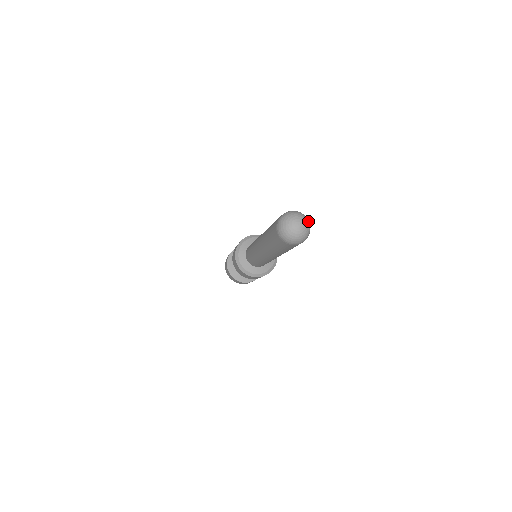
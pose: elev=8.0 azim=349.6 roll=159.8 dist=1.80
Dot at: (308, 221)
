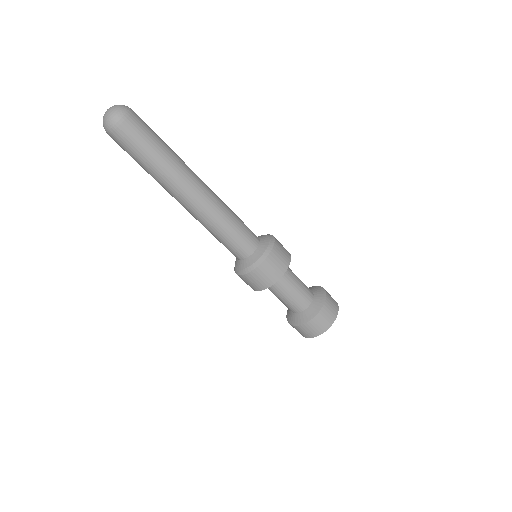
Dot at: (122, 107)
